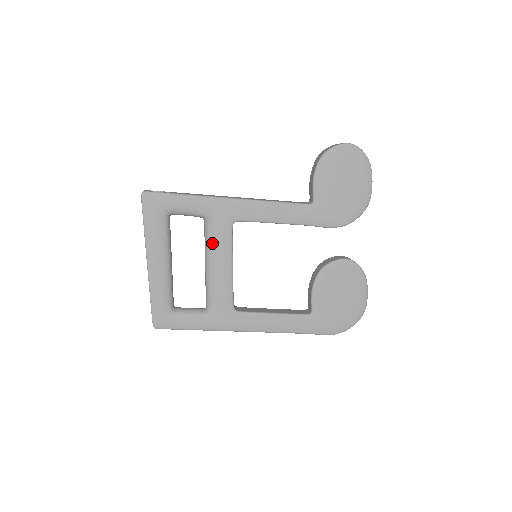
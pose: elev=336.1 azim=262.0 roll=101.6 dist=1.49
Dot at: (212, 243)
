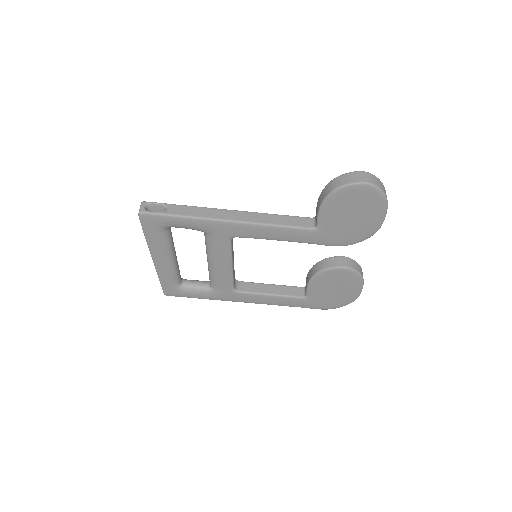
Dot at: (212, 250)
